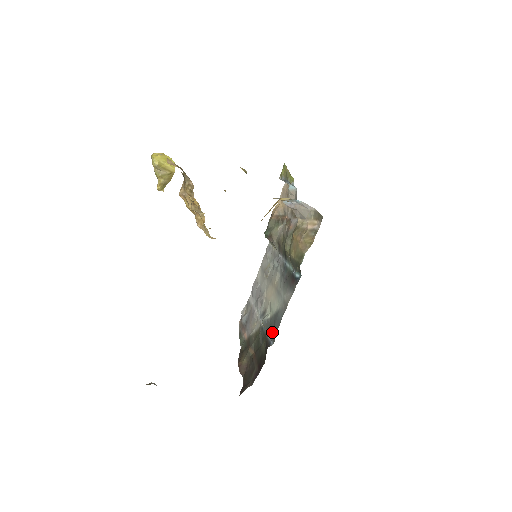
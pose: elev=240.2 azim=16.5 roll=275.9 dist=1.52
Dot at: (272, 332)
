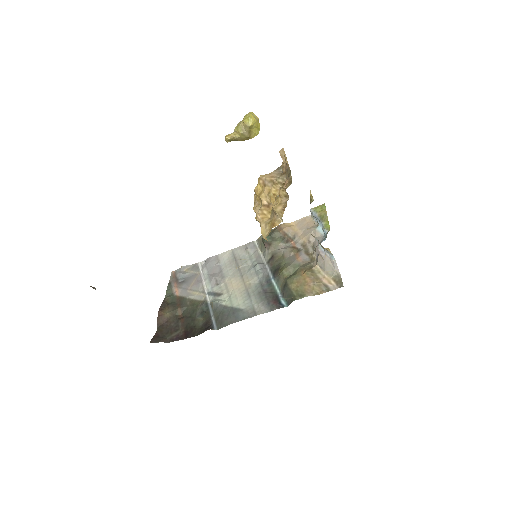
Dot at: (221, 319)
